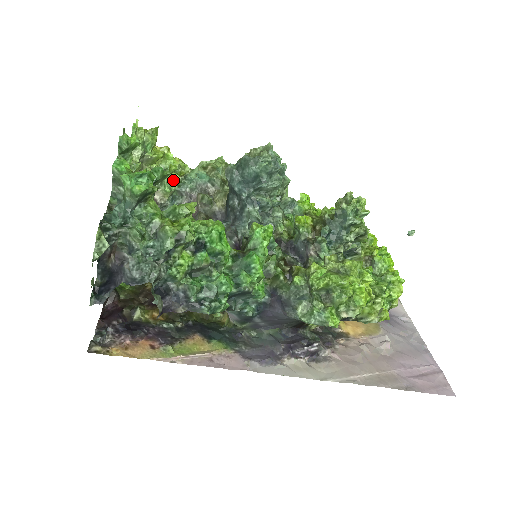
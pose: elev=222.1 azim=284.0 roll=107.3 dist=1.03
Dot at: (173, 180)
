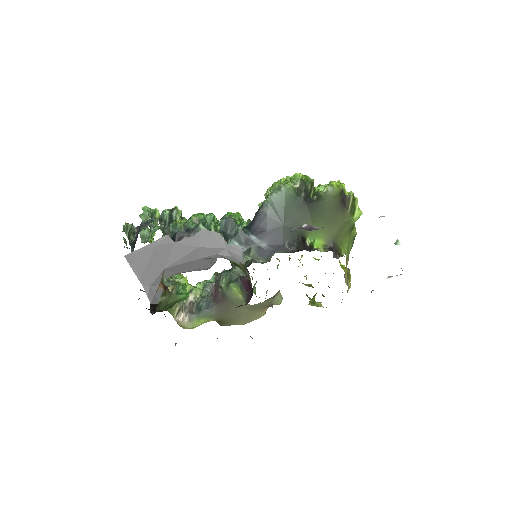
Dot at: (198, 285)
